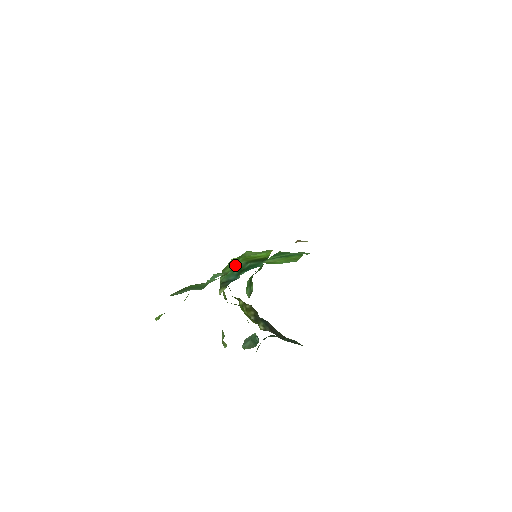
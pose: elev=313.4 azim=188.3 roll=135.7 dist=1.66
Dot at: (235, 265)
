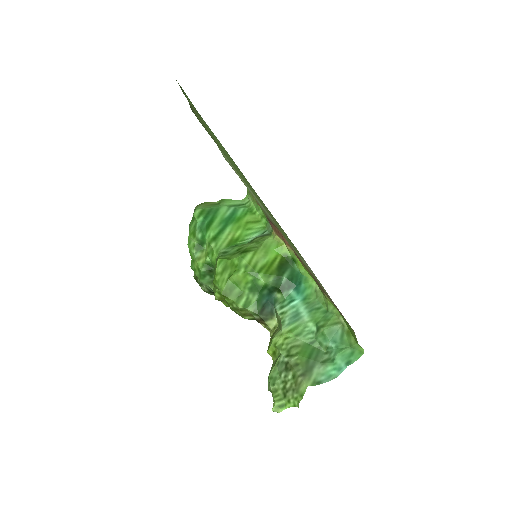
Dot at: (260, 286)
